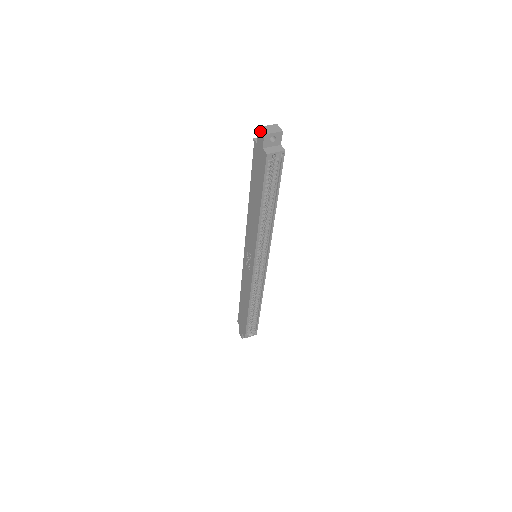
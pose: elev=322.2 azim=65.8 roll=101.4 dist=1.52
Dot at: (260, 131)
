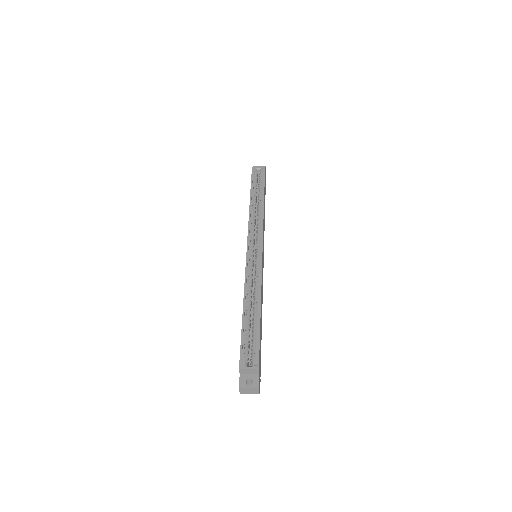
Dot at: occluded
